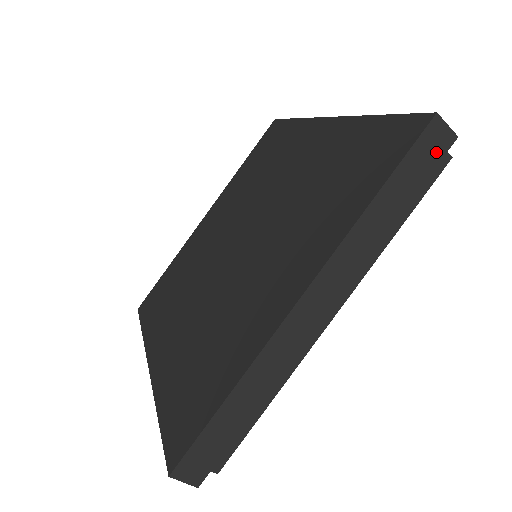
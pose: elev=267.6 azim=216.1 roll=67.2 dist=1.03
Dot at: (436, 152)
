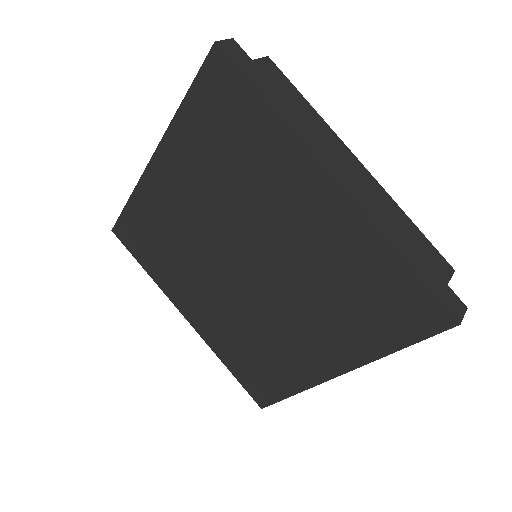
Dot at: occluded
